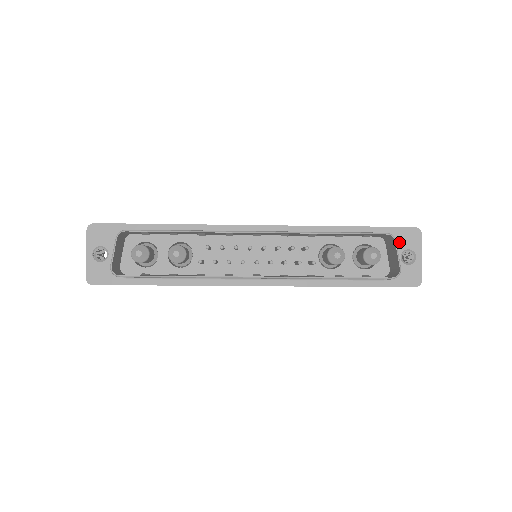
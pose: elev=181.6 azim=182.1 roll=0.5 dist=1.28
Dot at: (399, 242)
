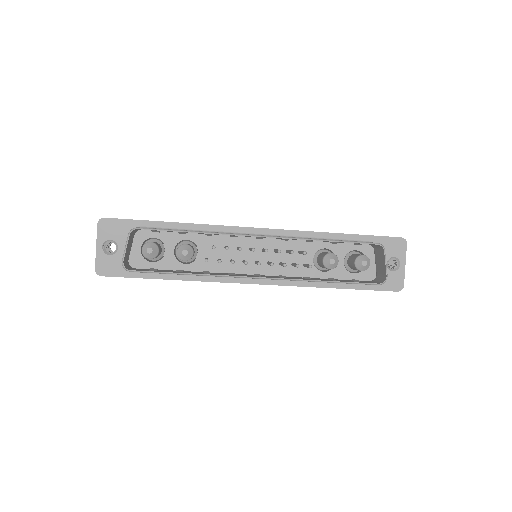
Dot at: (386, 250)
